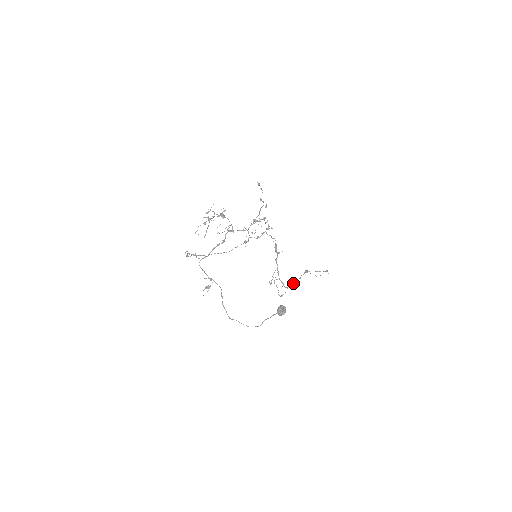
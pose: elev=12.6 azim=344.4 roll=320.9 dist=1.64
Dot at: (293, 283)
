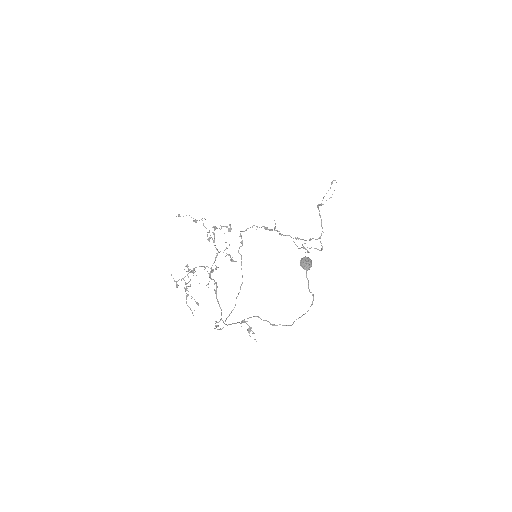
Dot at: occluded
